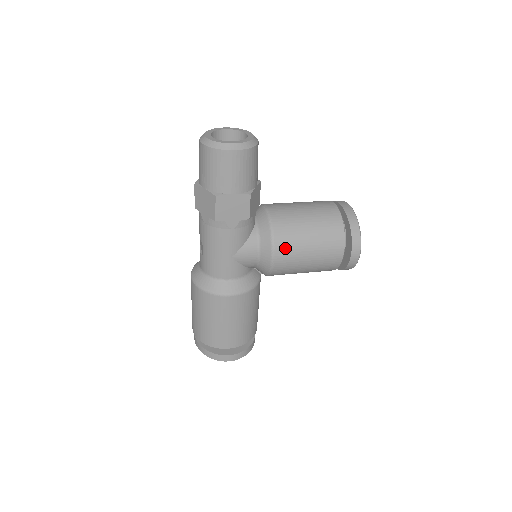
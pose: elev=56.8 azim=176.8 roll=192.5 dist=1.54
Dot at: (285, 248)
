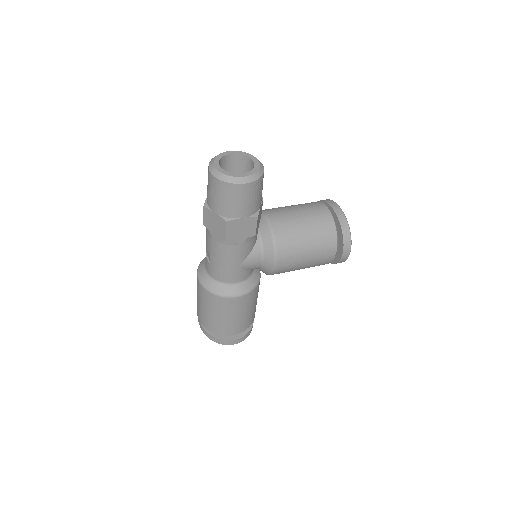
Dot at: (286, 256)
